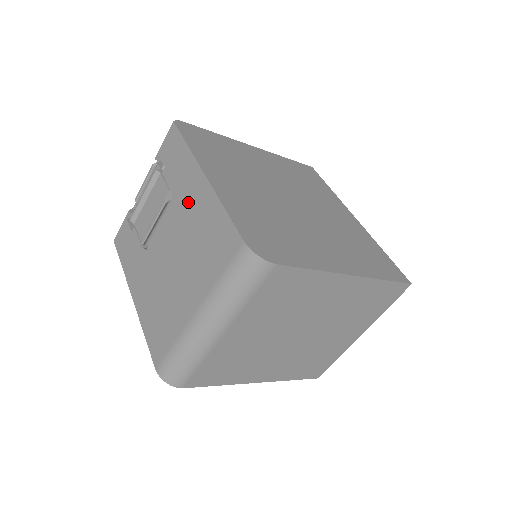
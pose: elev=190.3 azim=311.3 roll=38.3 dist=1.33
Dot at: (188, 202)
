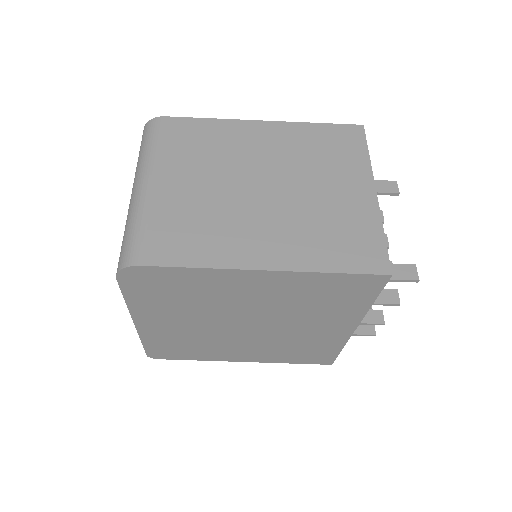
Dot at: occluded
